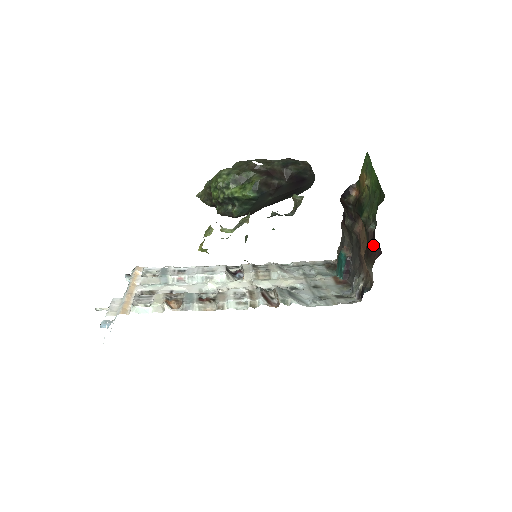
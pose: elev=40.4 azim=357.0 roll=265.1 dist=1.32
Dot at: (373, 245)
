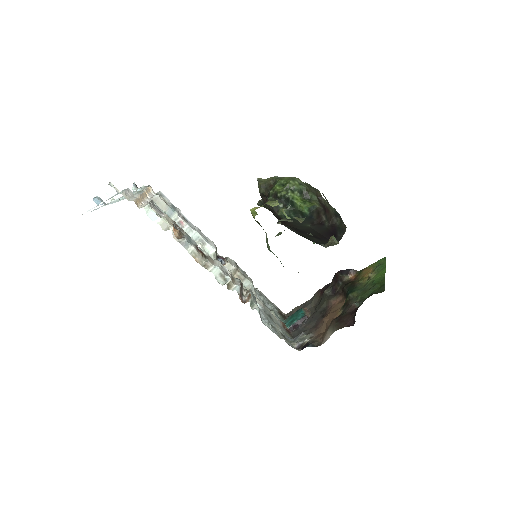
Dot at: (350, 316)
